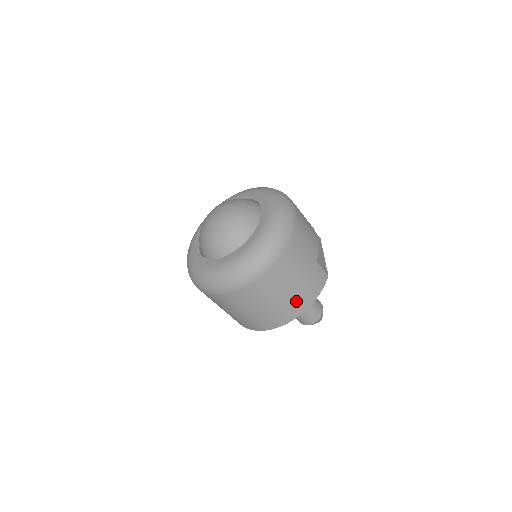
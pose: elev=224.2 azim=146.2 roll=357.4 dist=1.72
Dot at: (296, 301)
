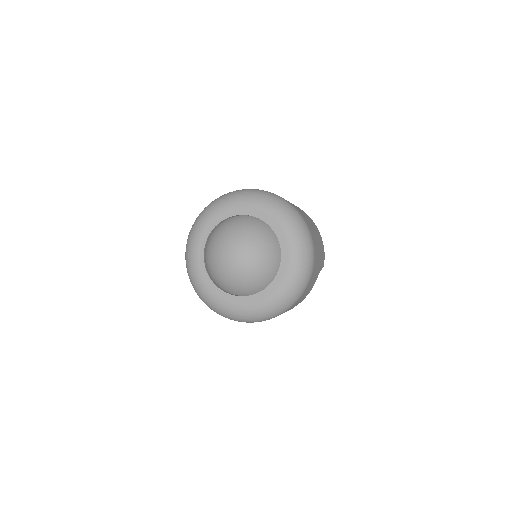
Dot at: occluded
